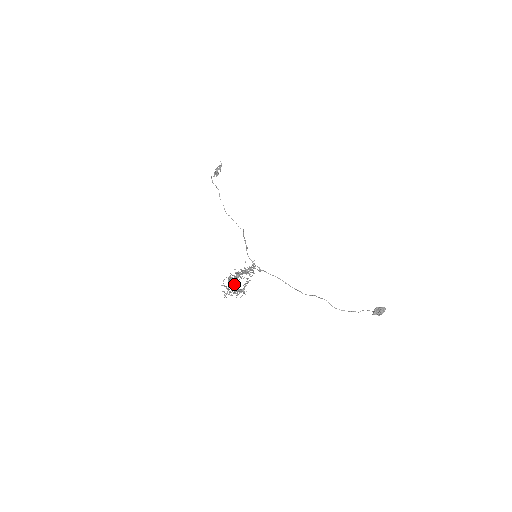
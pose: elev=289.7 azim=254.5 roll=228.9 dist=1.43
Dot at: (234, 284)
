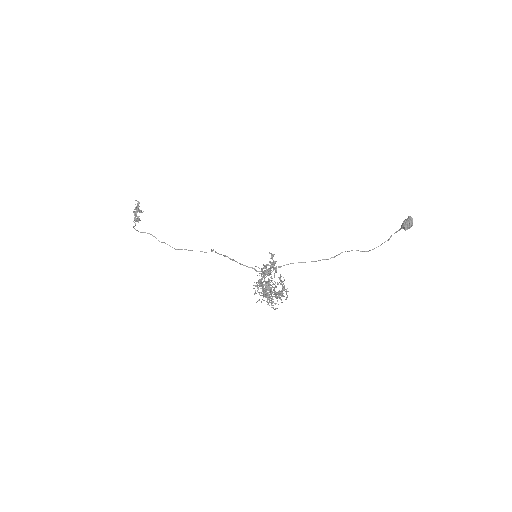
Dot at: occluded
